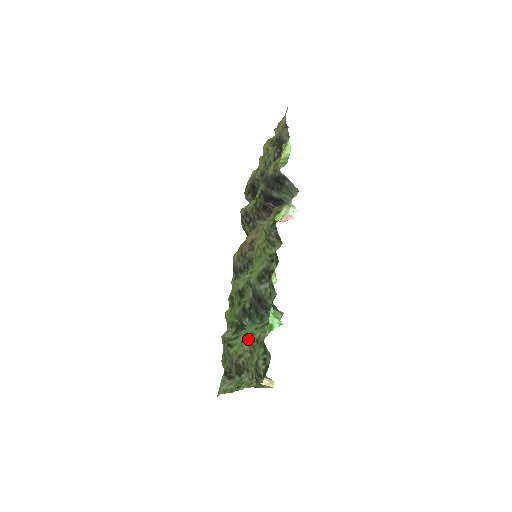
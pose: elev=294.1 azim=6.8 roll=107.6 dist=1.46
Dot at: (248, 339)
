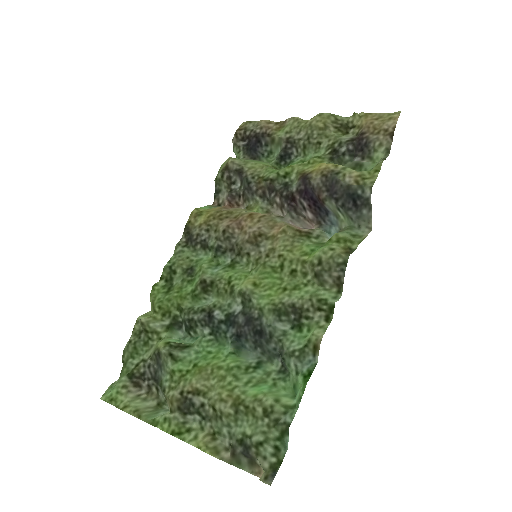
Dot at: (222, 376)
